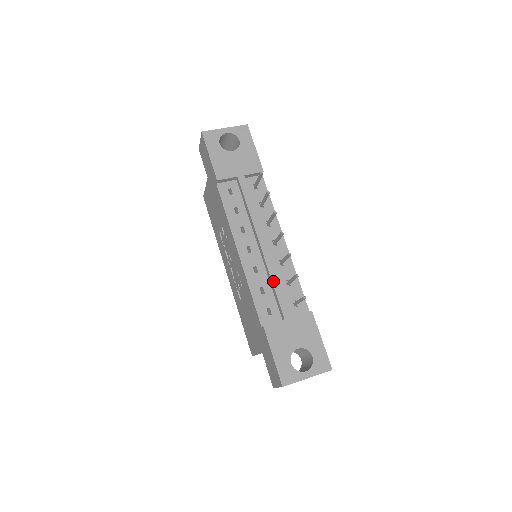
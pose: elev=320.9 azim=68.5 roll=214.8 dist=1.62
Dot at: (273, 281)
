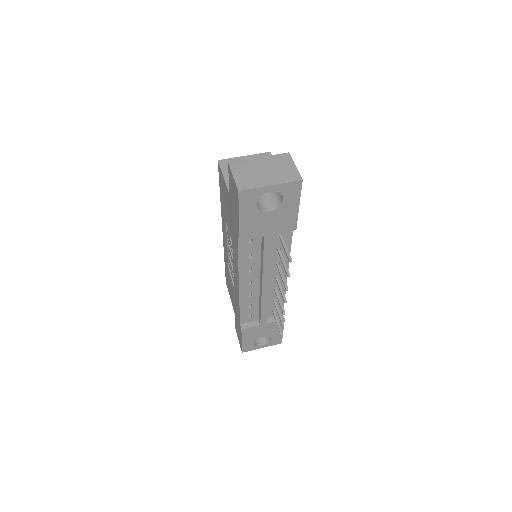
Dot at: (262, 307)
